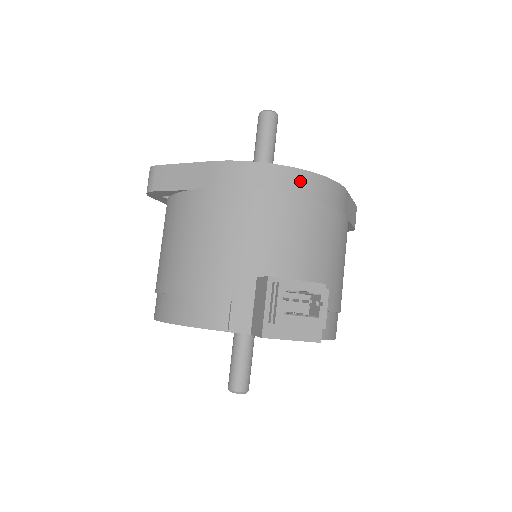
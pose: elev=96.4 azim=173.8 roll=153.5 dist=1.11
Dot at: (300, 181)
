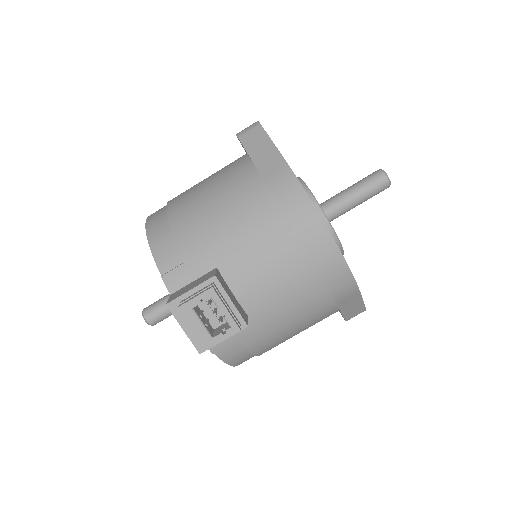
Dot at: (323, 245)
